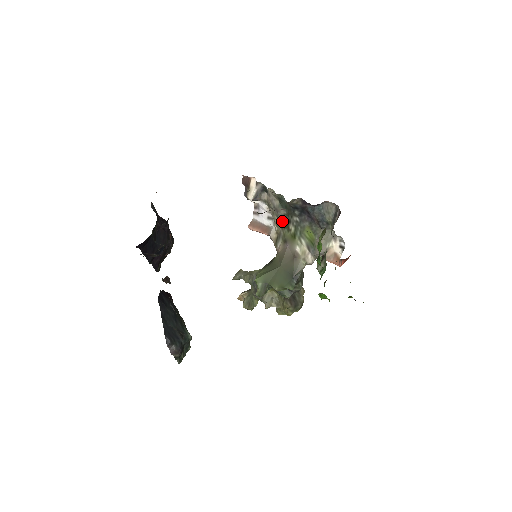
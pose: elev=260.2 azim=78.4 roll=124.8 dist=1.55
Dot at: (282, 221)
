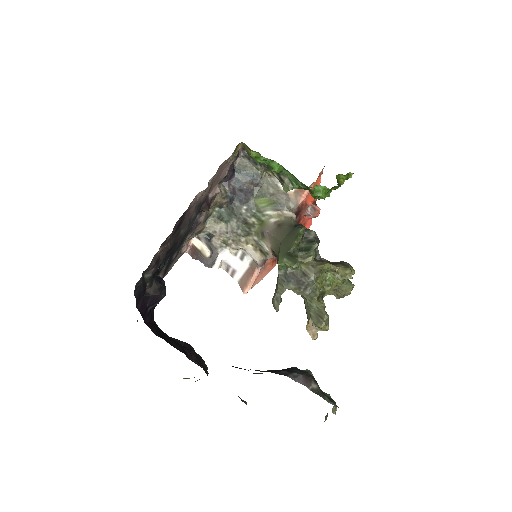
Dot at: (243, 230)
